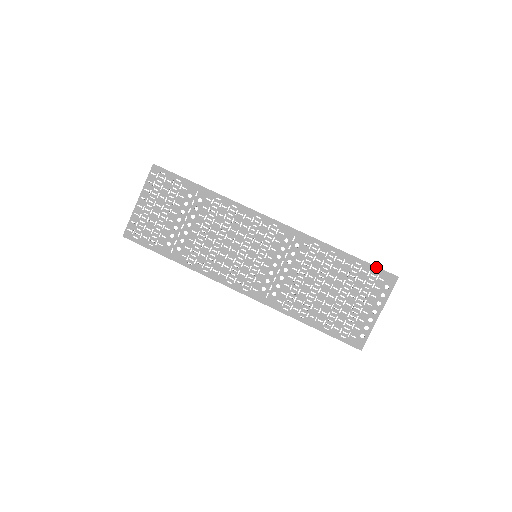
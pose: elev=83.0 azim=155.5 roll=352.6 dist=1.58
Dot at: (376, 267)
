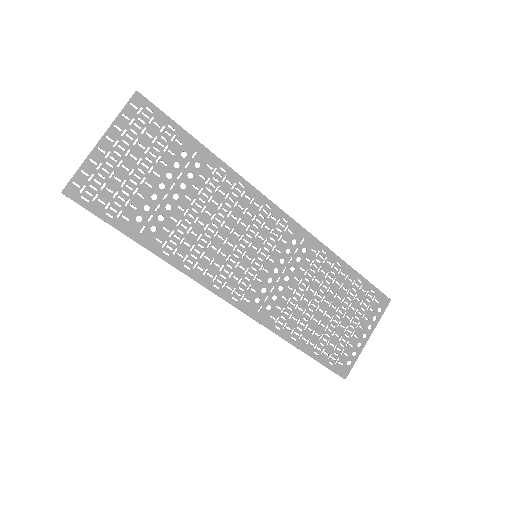
Dot at: (374, 287)
